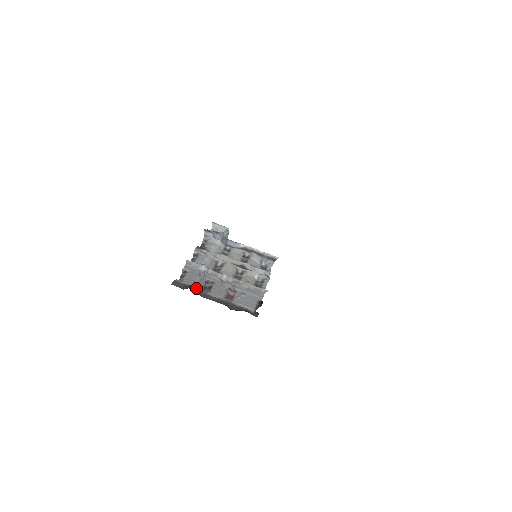
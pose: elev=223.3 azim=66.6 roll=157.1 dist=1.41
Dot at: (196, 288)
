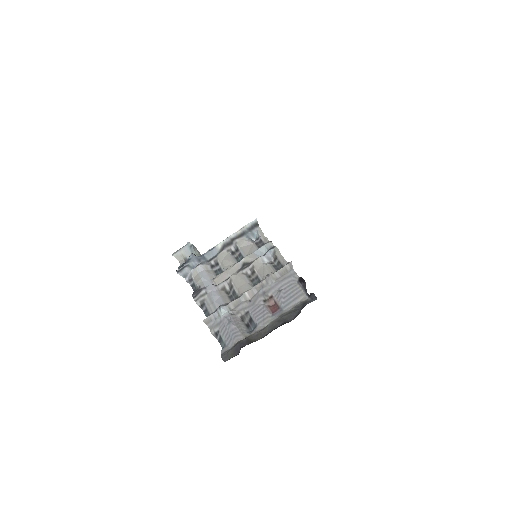
Dot at: (244, 338)
